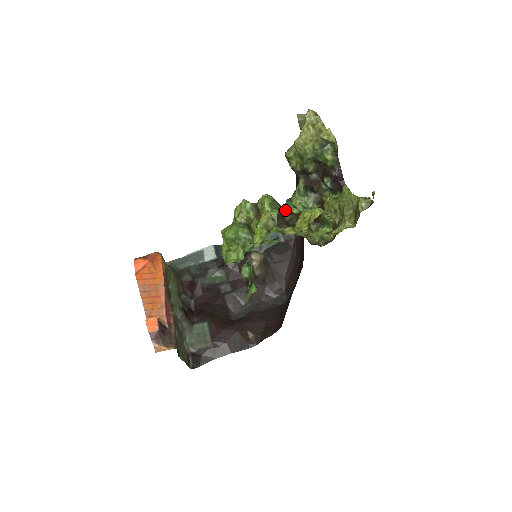
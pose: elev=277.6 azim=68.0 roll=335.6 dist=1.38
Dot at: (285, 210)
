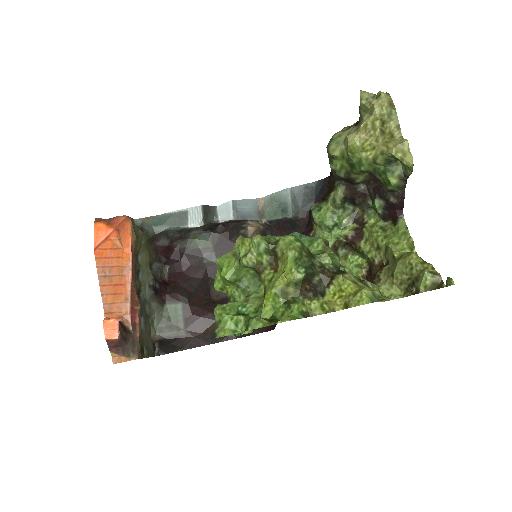
Dot at: (314, 264)
